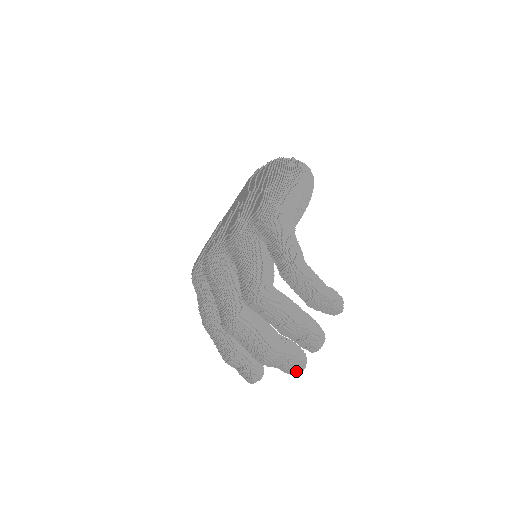
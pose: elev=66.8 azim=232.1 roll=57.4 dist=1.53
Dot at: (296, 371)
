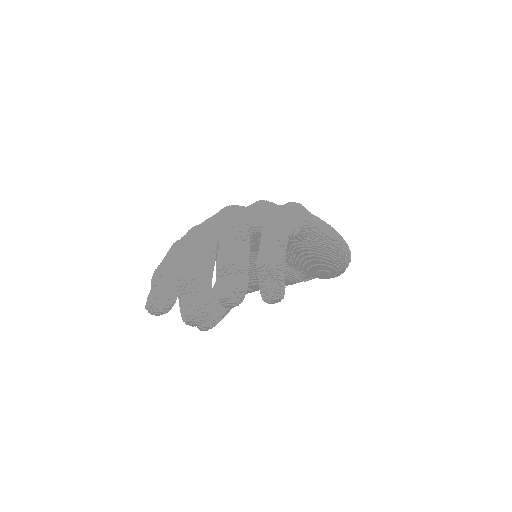
Dot at: (189, 313)
